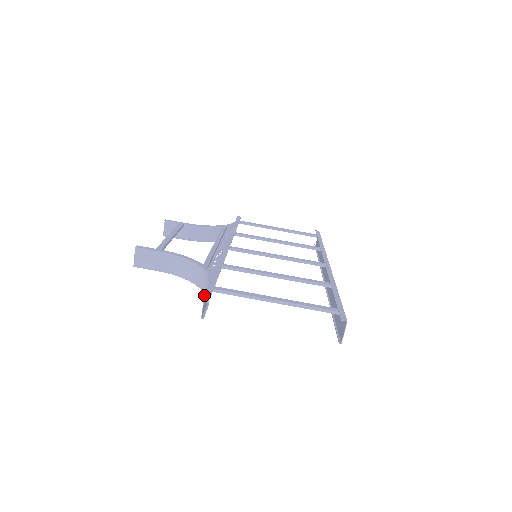
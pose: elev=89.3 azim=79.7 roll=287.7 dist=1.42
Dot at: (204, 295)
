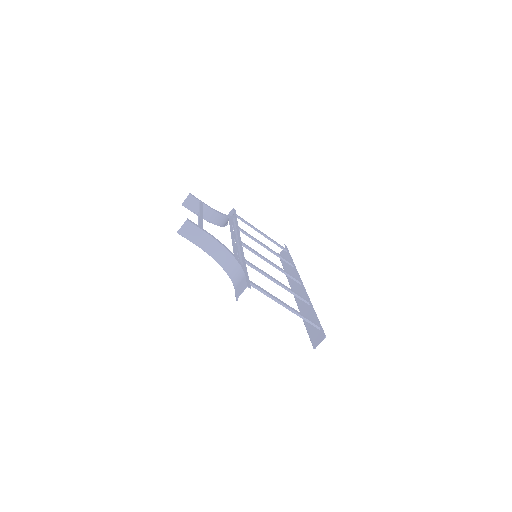
Dot at: (247, 286)
